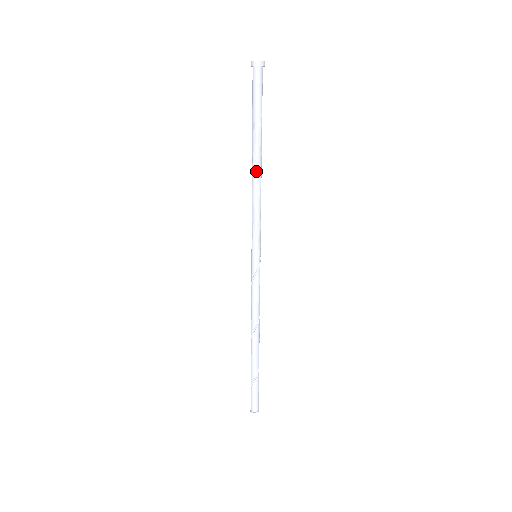
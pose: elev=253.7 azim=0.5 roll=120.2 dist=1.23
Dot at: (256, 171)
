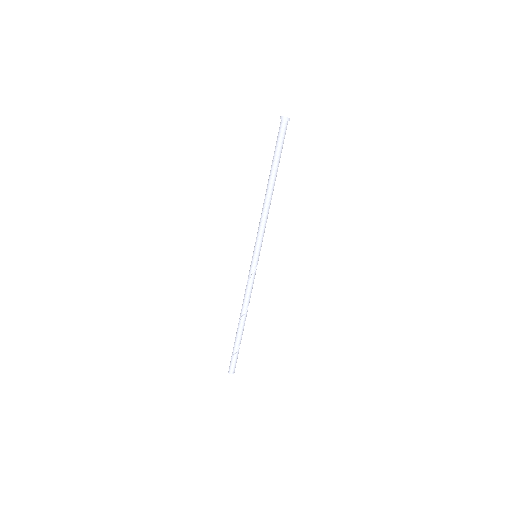
Dot at: (271, 195)
